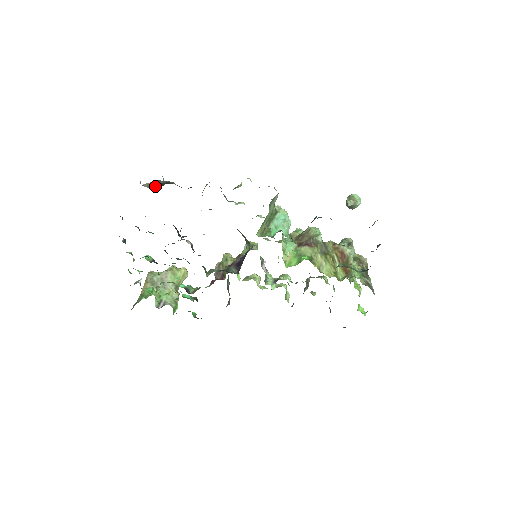
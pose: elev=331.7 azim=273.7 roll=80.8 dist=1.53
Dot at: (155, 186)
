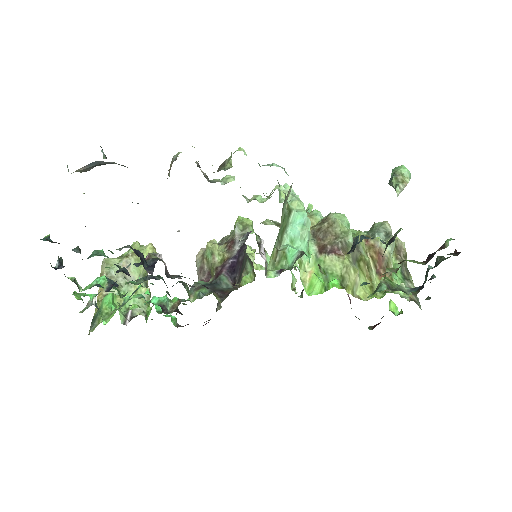
Dot at: (92, 167)
